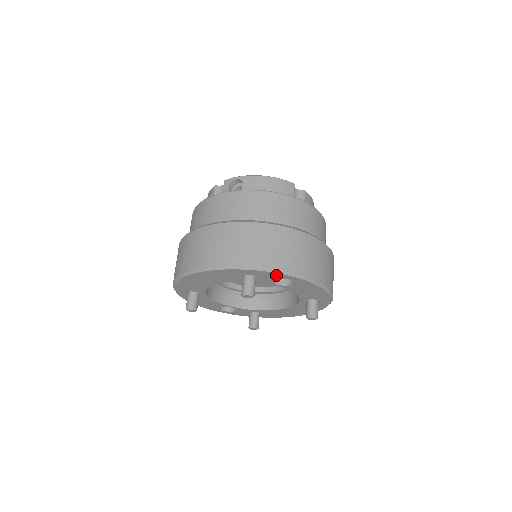
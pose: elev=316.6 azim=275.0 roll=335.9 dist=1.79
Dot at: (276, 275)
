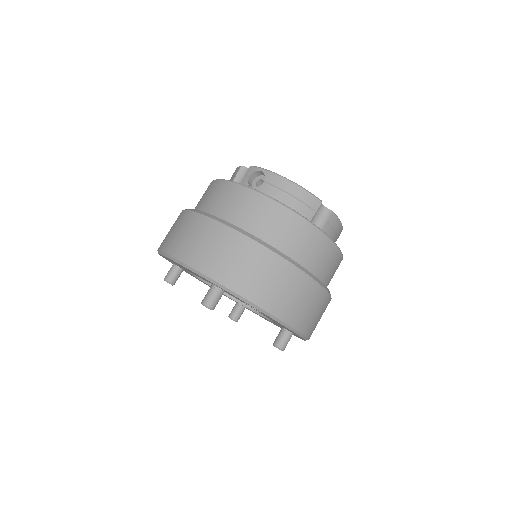
Dot at: occluded
